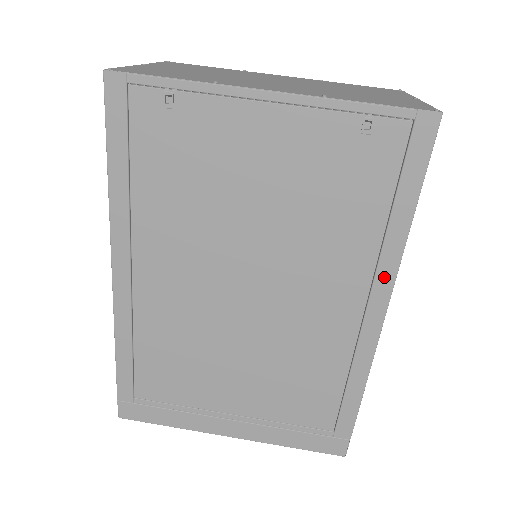
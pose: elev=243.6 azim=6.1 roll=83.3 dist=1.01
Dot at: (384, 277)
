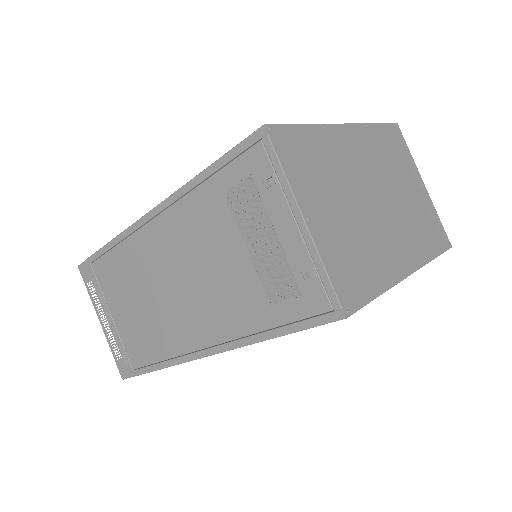
Dot at: occluded
